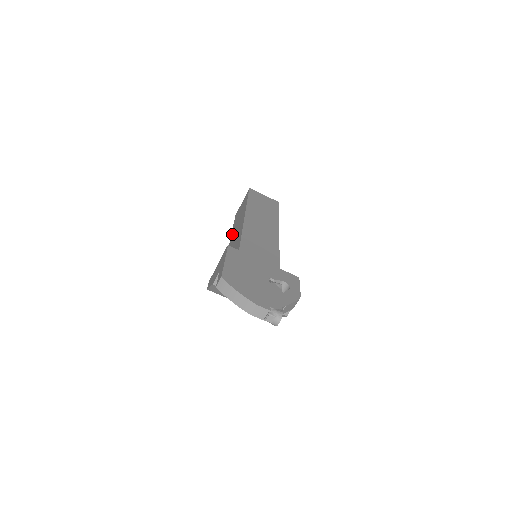
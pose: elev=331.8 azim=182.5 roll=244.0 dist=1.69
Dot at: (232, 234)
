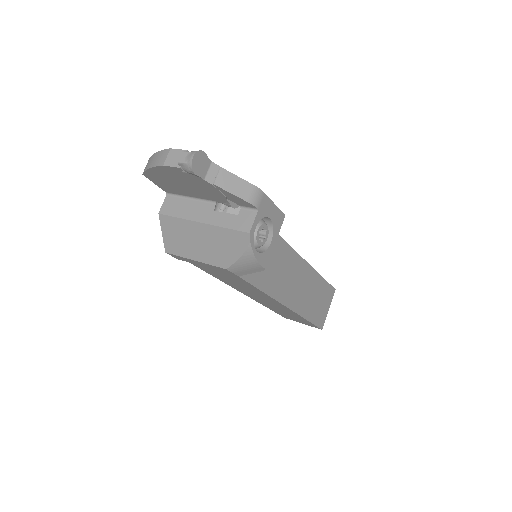
Dot at: occluded
